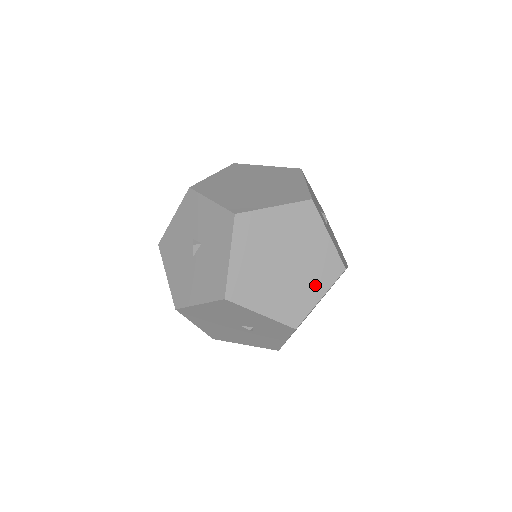
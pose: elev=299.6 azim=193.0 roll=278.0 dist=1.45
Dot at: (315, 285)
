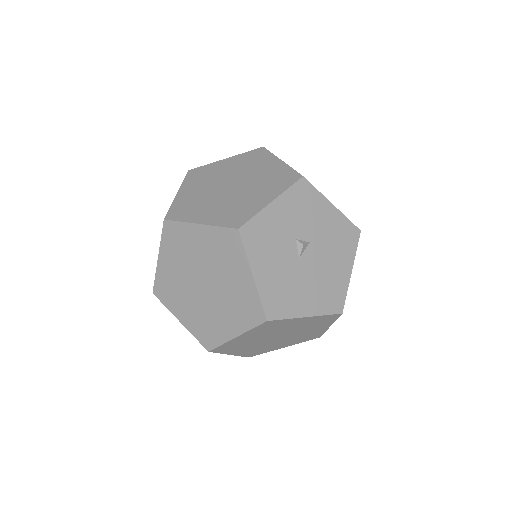
Dot at: (231, 321)
